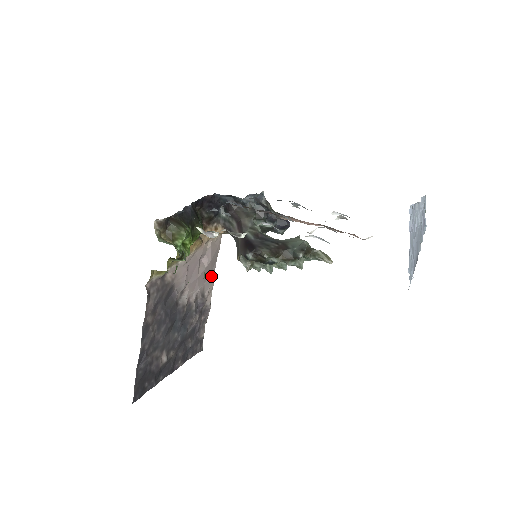
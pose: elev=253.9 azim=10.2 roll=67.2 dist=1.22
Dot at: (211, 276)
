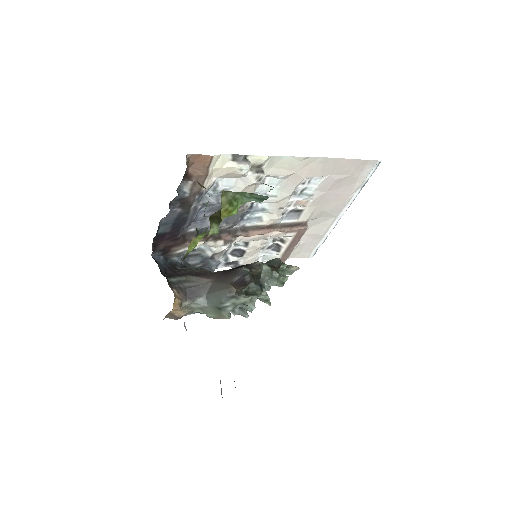
Dot at: occluded
